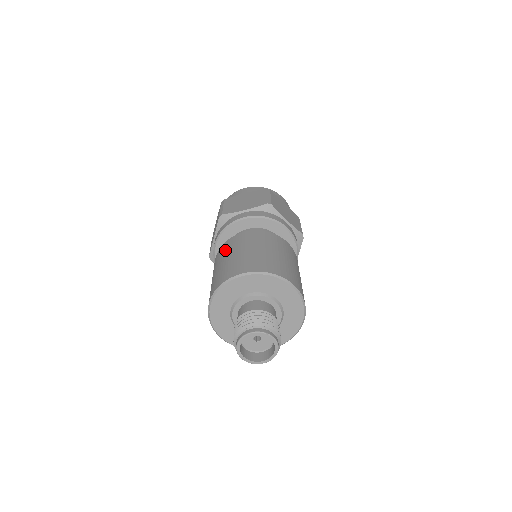
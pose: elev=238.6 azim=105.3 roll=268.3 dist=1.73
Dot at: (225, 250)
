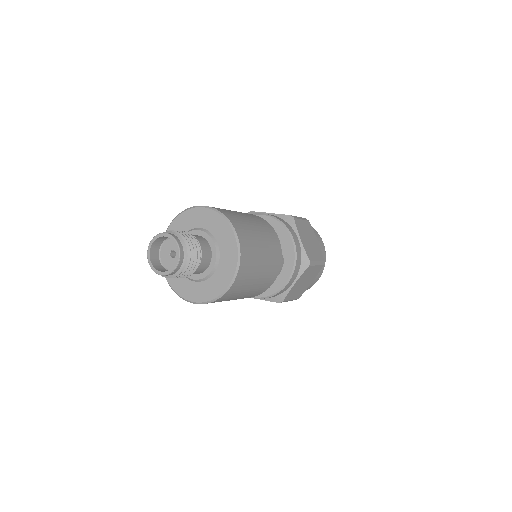
Dot at: occluded
